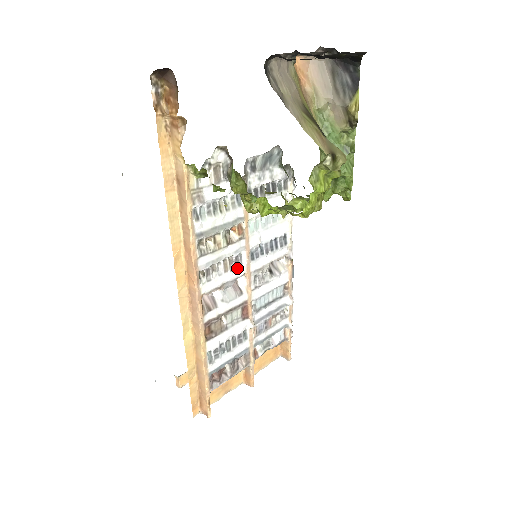
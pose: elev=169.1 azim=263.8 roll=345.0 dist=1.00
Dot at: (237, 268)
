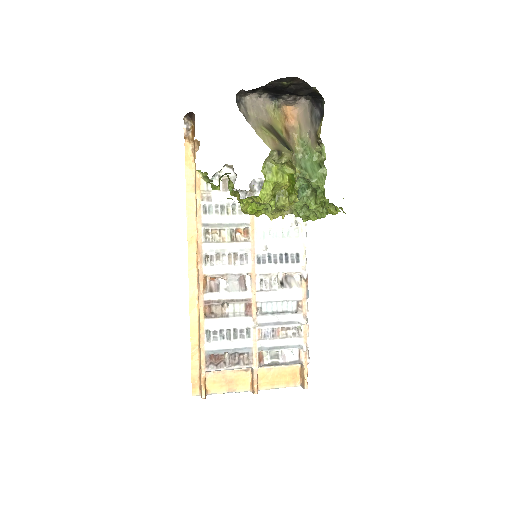
Dot at: (241, 265)
